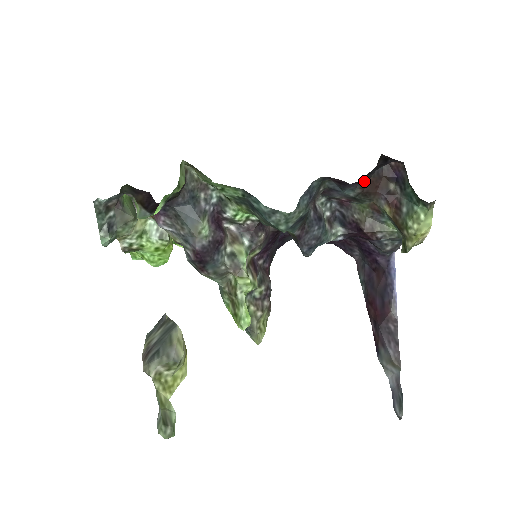
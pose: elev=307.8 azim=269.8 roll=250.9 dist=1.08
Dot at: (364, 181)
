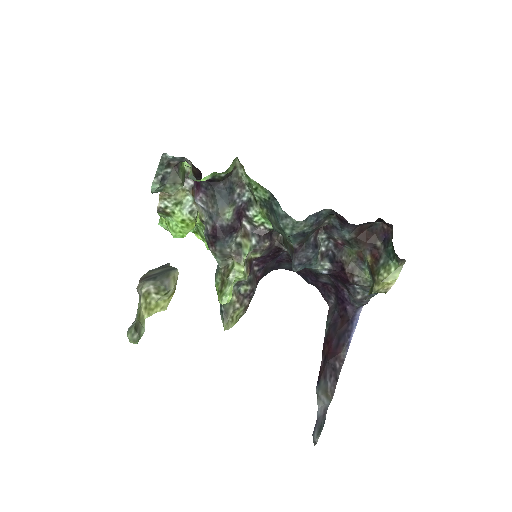
Dot at: (360, 225)
